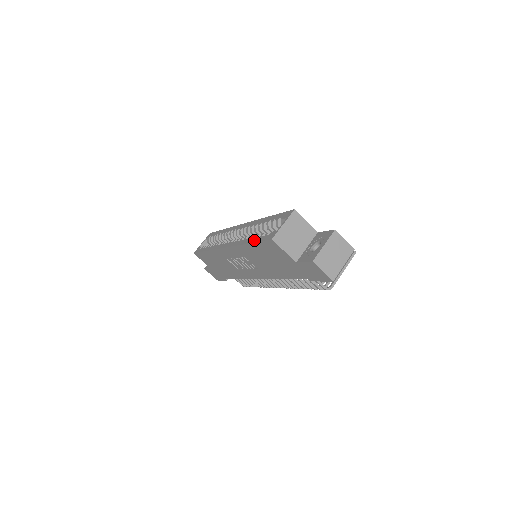
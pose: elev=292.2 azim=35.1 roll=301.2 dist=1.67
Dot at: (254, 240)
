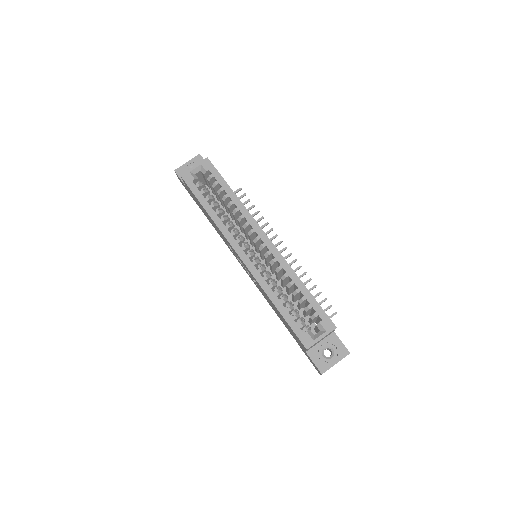
Dot at: (285, 314)
